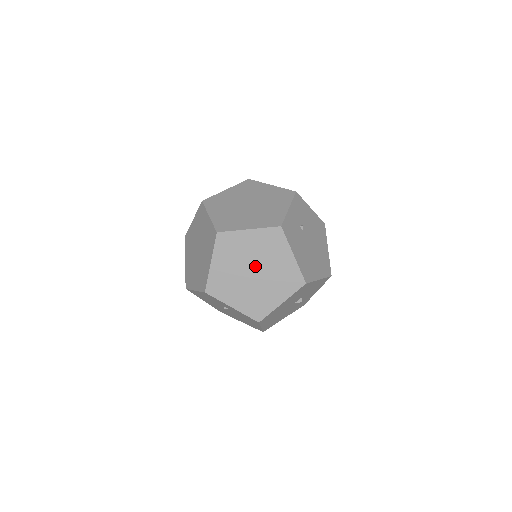
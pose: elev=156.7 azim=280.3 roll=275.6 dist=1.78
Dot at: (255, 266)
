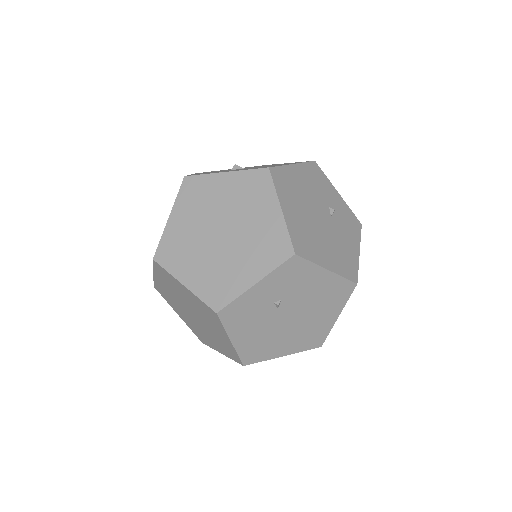
Dot at: (194, 312)
